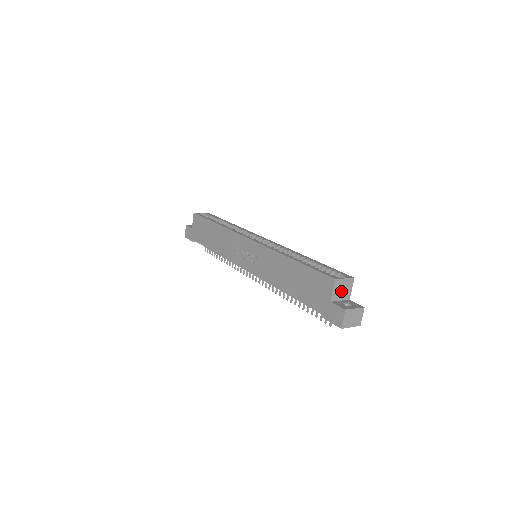
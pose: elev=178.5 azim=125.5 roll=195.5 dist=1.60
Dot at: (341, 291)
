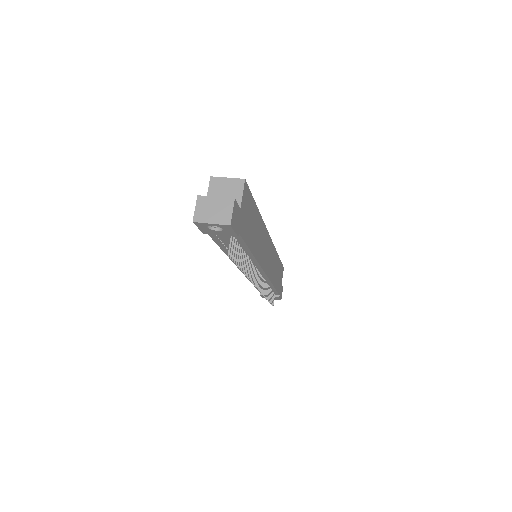
Dot at: (223, 194)
